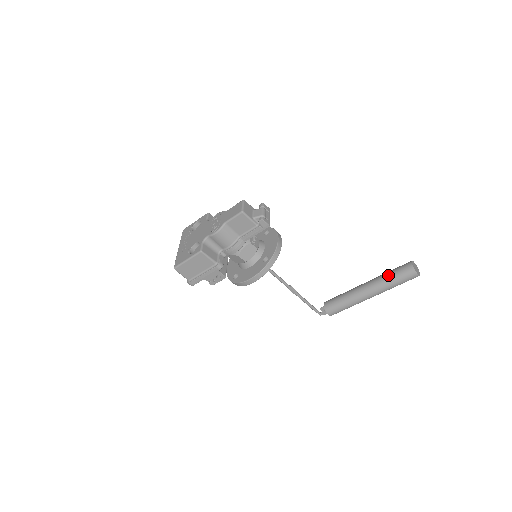
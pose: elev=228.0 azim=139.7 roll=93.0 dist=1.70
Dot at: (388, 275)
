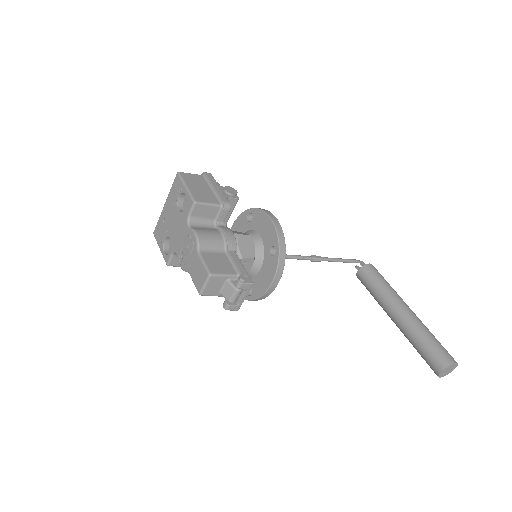
Dot at: (416, 343)
